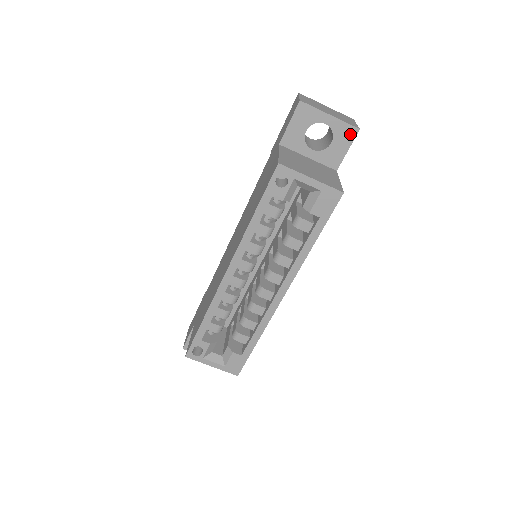
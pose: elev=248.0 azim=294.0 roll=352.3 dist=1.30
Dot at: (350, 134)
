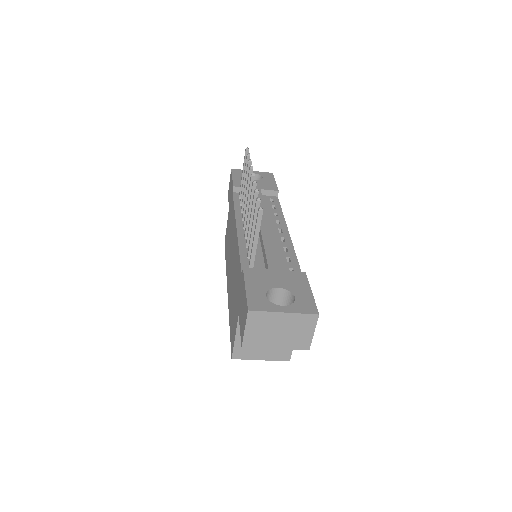
Dot at: occluded
